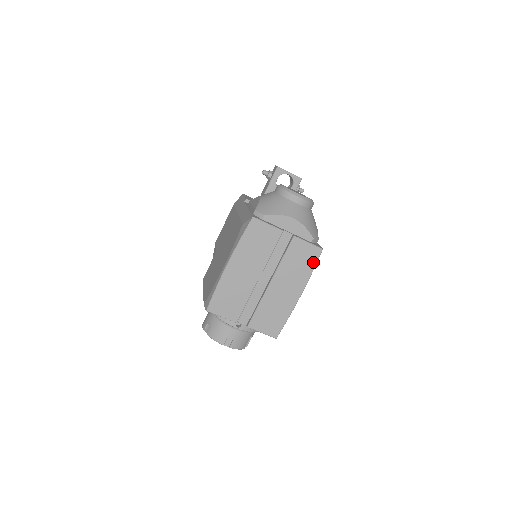
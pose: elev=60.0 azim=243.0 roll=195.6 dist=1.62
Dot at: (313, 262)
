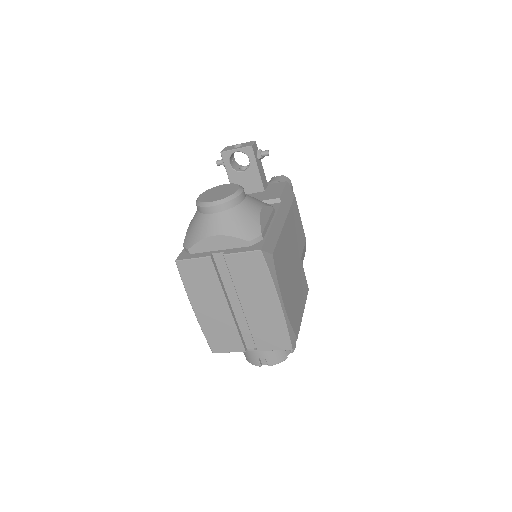
Dot at: (263, 267)
